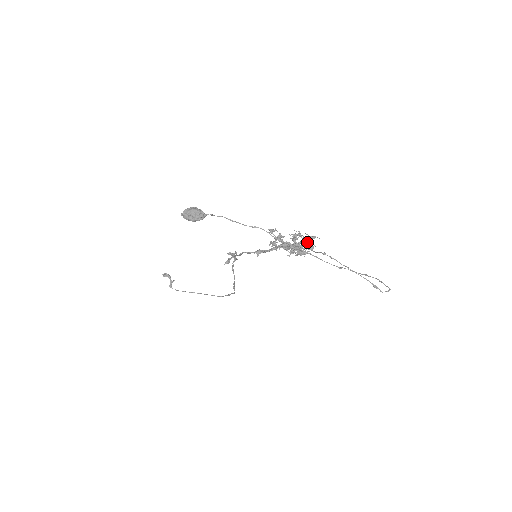
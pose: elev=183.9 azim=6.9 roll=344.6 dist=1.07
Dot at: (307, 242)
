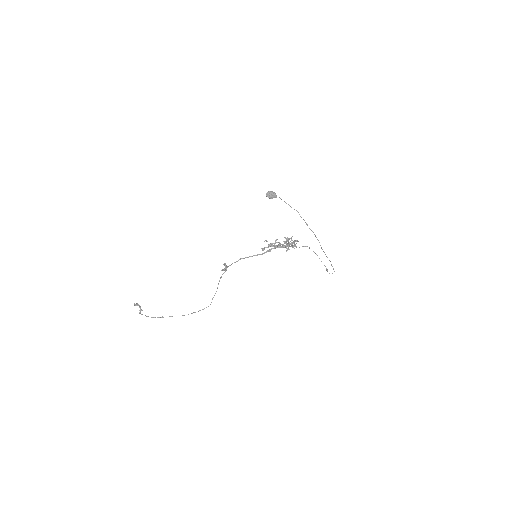
Dot at: occluded
